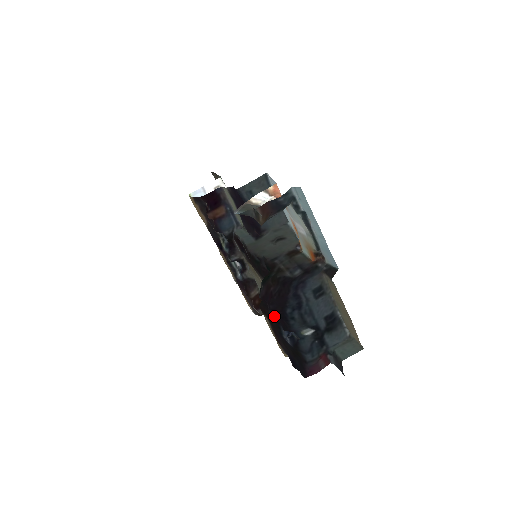
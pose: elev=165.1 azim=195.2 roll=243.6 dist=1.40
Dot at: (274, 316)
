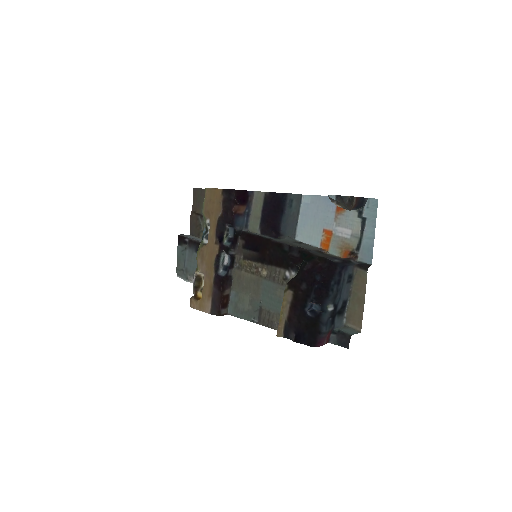
Dot at: (306, 289)
